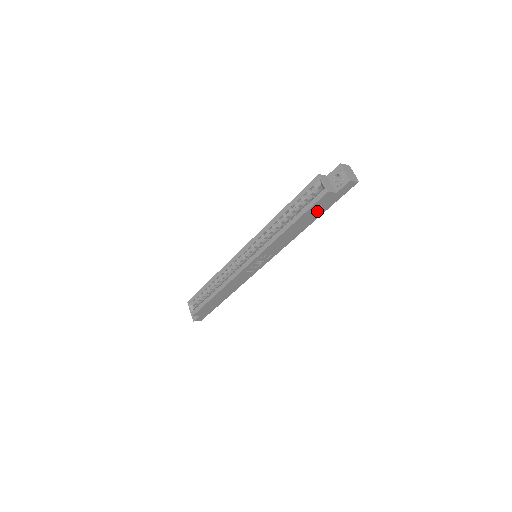
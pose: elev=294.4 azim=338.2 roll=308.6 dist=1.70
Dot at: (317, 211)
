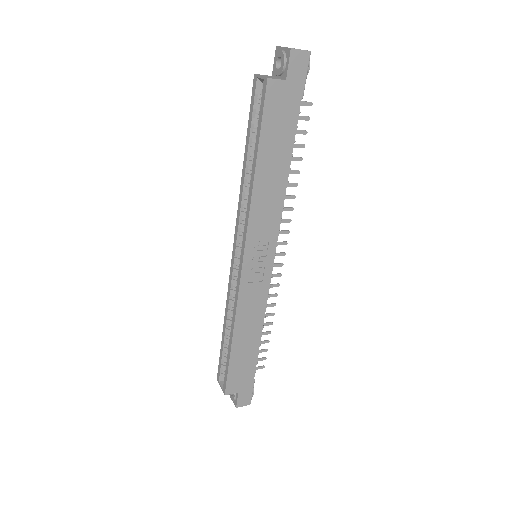
Dot at: (281, 128)
